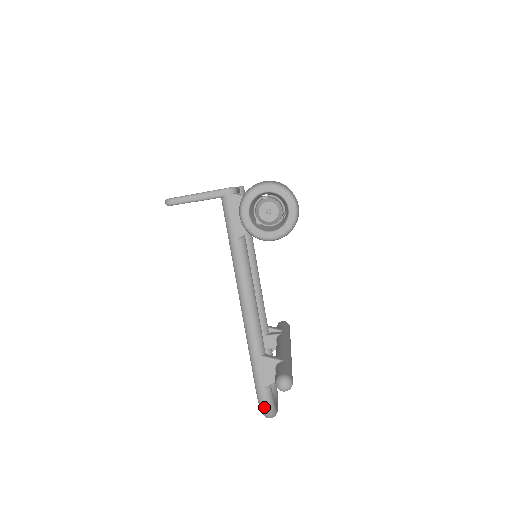
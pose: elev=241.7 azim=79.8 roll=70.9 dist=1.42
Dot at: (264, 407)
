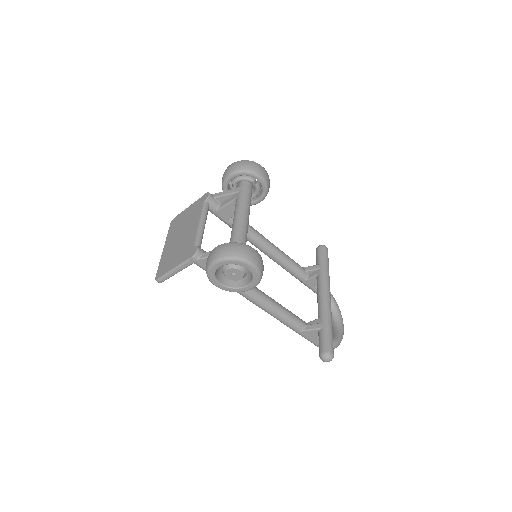
Dot at: occluded
